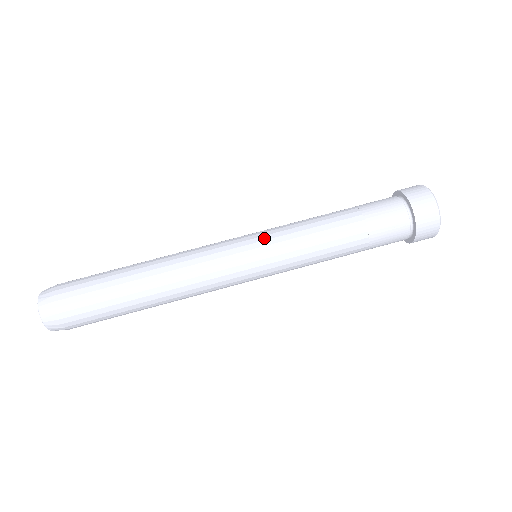
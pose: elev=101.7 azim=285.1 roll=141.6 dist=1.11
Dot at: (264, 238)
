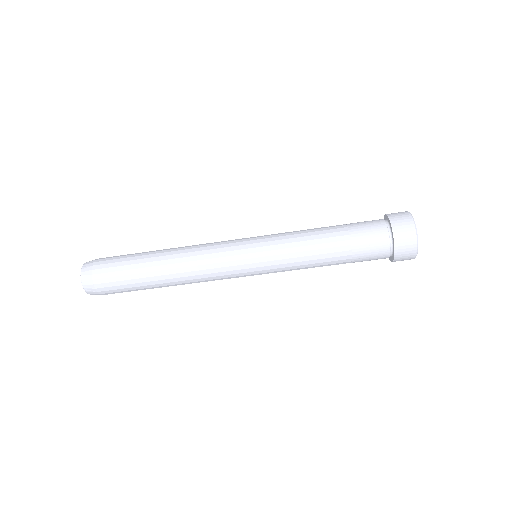
Dot at: (263, 254)
